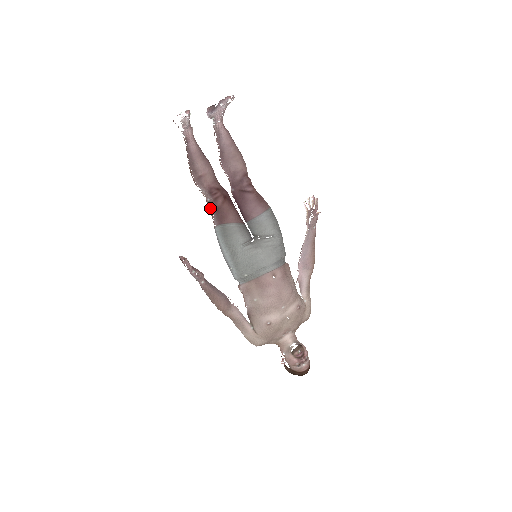
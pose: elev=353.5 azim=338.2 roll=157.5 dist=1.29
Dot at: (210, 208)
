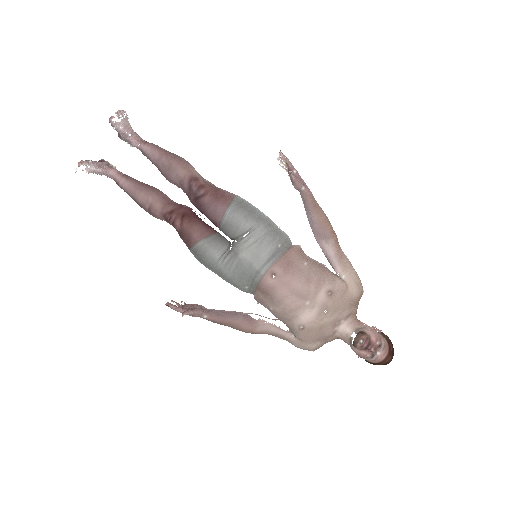
Dot at: occluded
